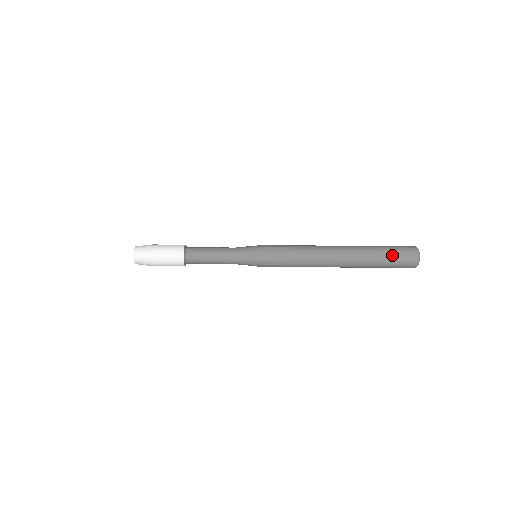
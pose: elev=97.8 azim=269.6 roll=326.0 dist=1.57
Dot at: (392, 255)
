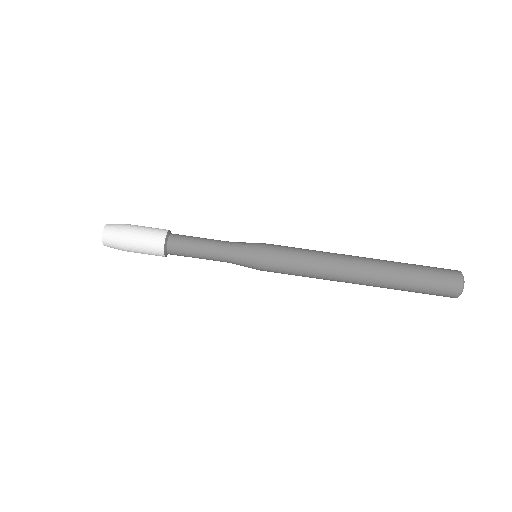
Dot at: (428, 270)
